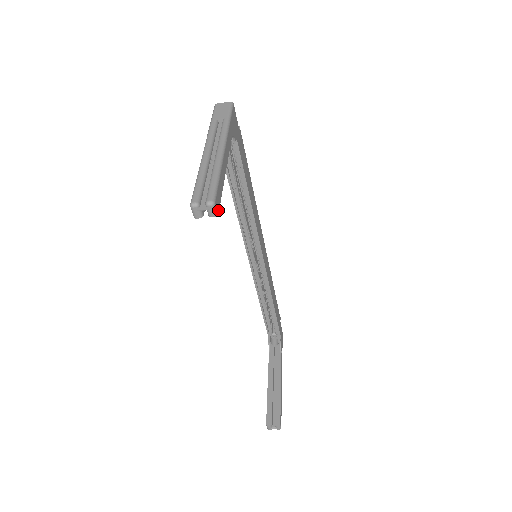
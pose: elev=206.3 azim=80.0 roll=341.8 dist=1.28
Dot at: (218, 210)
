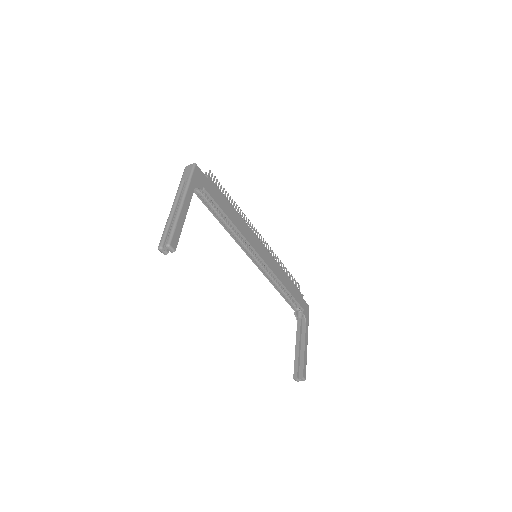
Dot at: (175, 248)
